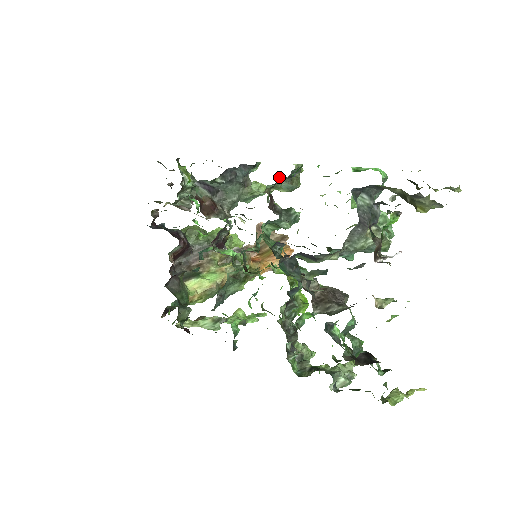
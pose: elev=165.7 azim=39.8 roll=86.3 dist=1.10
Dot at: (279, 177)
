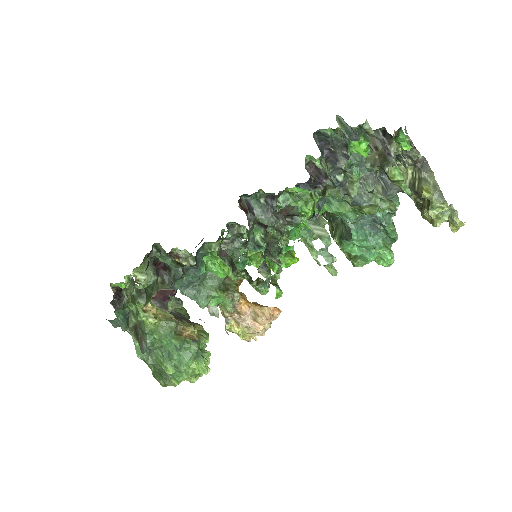
Dot at: occluded
